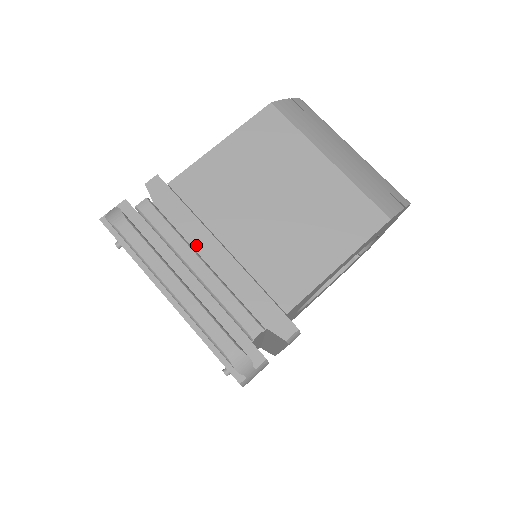
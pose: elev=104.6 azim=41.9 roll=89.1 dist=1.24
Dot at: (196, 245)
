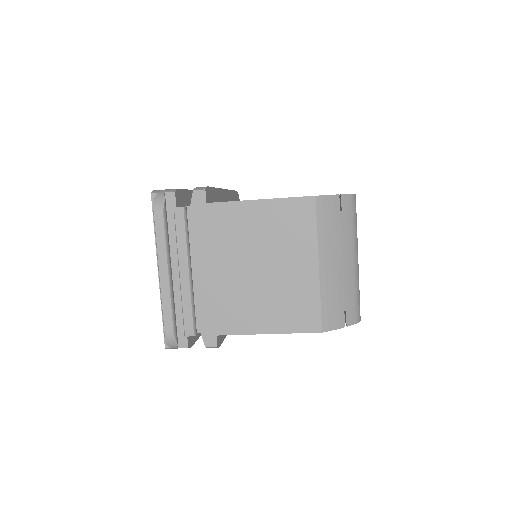
Dot at: (196, 255)
